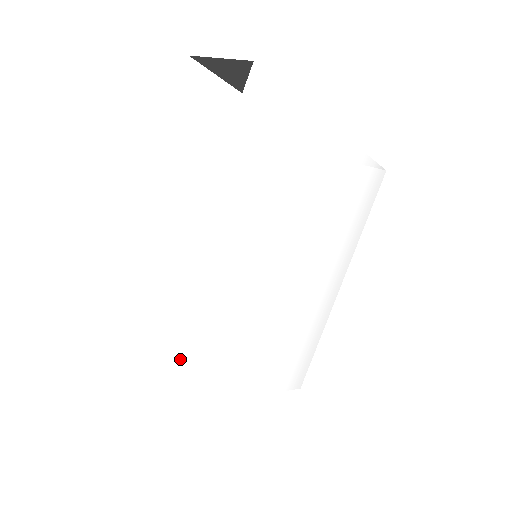
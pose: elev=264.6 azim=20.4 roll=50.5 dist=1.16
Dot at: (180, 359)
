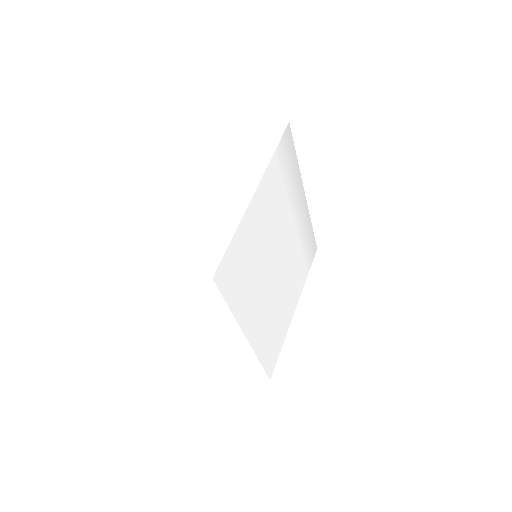
Dot at: (271, 346)
